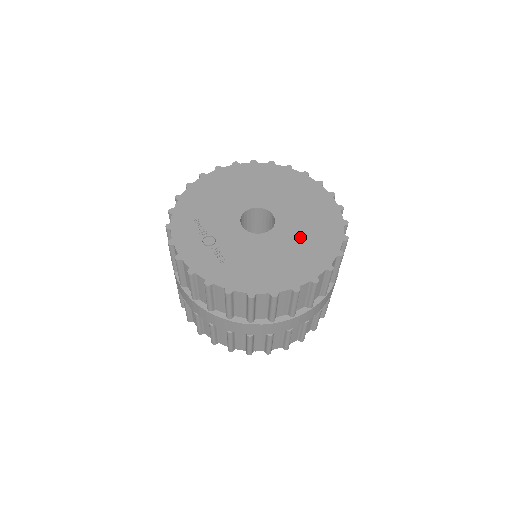
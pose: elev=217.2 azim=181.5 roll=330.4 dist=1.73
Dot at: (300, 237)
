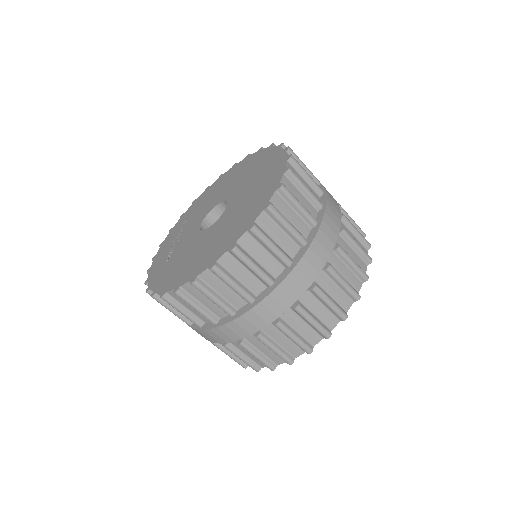
Dot at: (222, 230)
